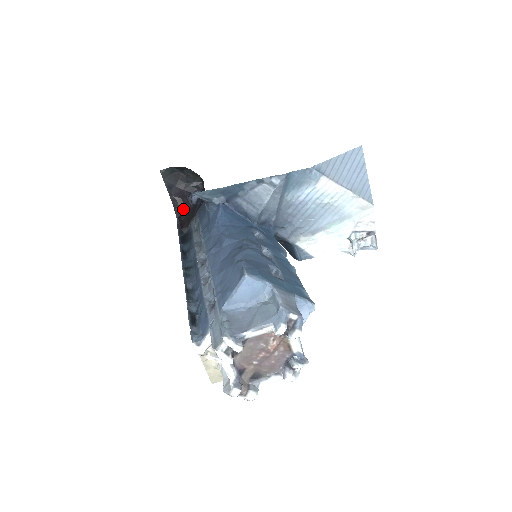
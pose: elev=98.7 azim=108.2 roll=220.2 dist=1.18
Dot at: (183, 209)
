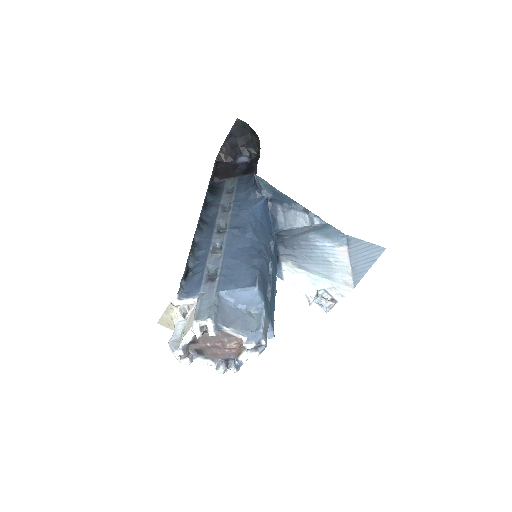
Dot at: (225, 158)
